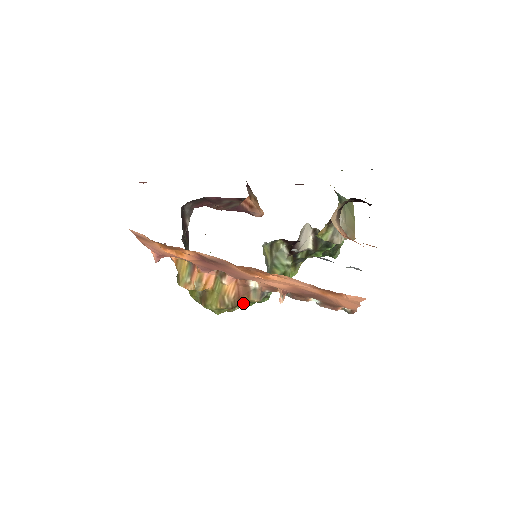
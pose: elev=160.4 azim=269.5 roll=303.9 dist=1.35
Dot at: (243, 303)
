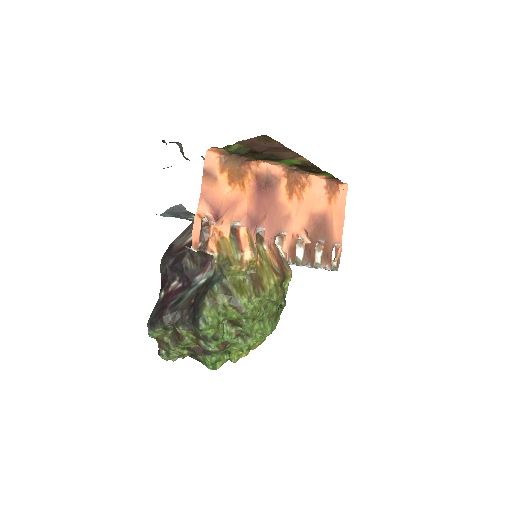
Dot at: (285, 277)
